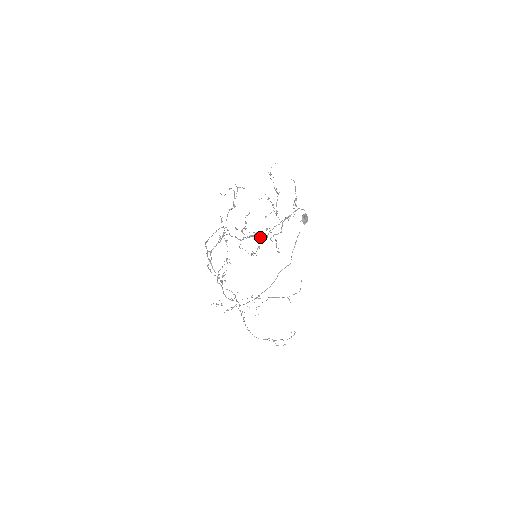
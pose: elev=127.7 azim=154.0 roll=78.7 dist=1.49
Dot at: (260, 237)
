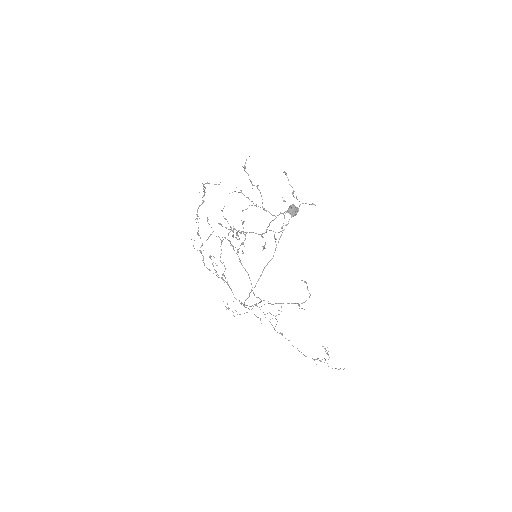
Dot at: (239, 232)
